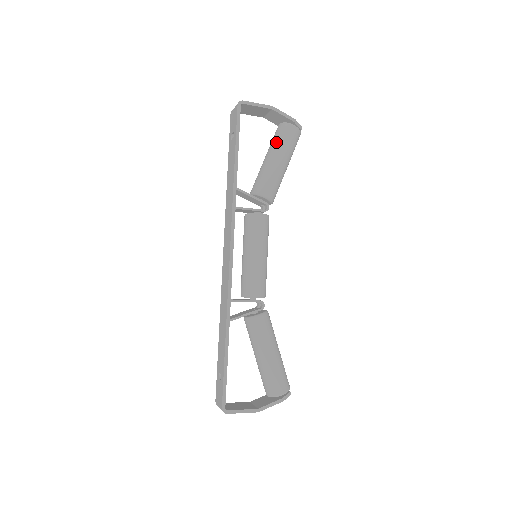
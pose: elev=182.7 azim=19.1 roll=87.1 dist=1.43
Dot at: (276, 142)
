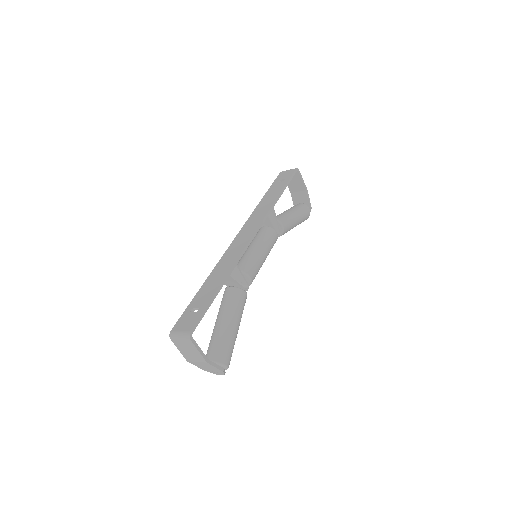
Dot at: (298, 208)
